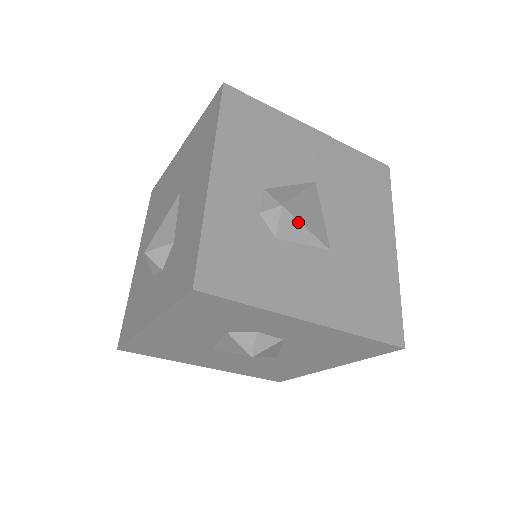
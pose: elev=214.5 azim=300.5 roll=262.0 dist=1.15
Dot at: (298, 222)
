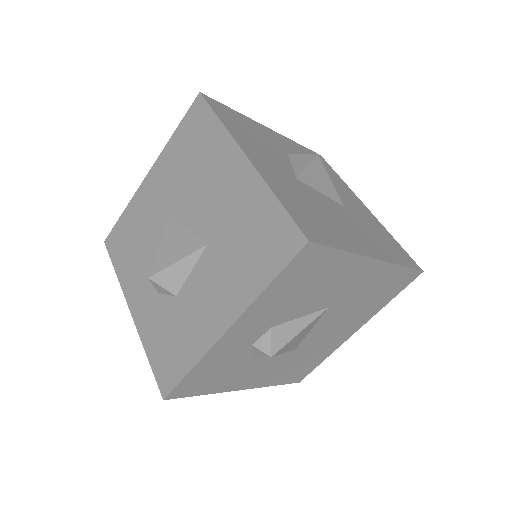
Dot at: (279, 354)
